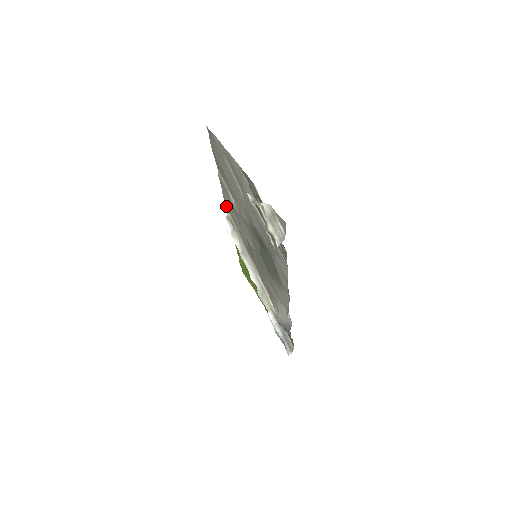
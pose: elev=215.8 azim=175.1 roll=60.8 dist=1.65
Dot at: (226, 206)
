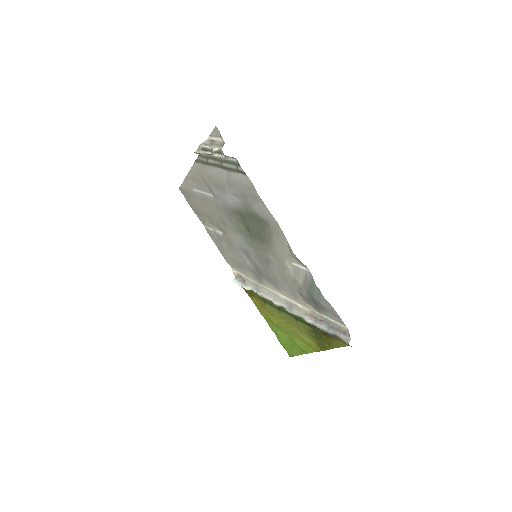
Dot at: (229, 264)
